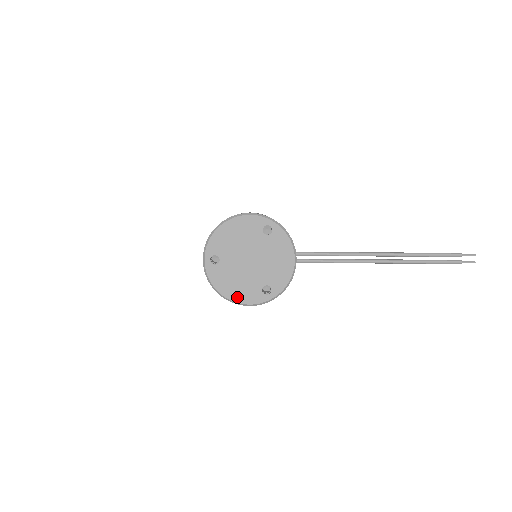
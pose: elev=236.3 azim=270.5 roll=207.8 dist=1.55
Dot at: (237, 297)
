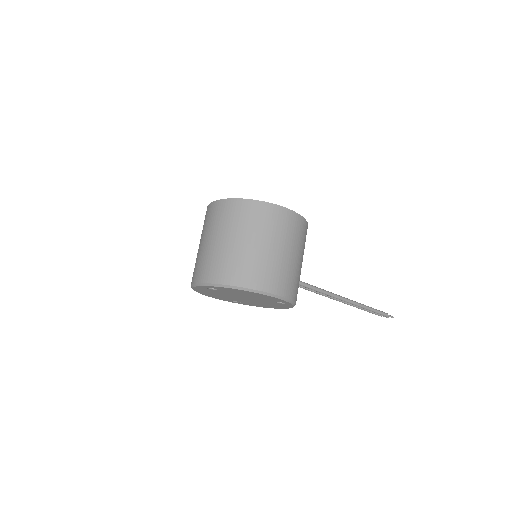
Dot at: (207, 295)
